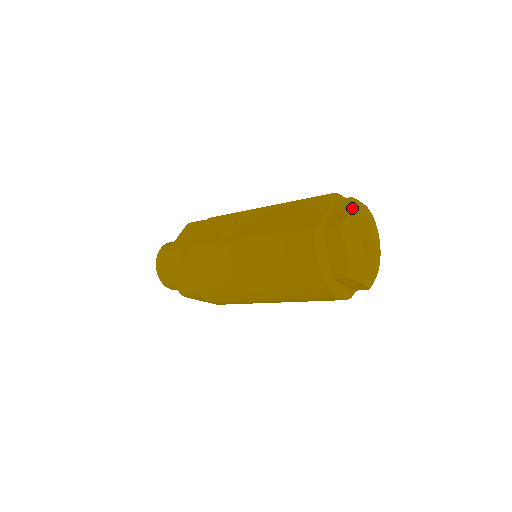
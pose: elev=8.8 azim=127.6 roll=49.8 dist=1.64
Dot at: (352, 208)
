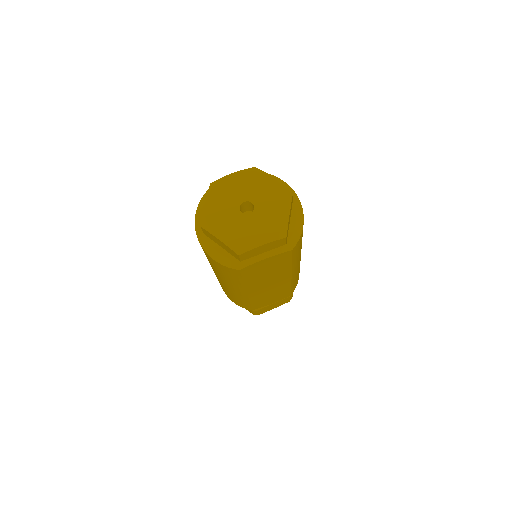
Dot at: (240, 172)
